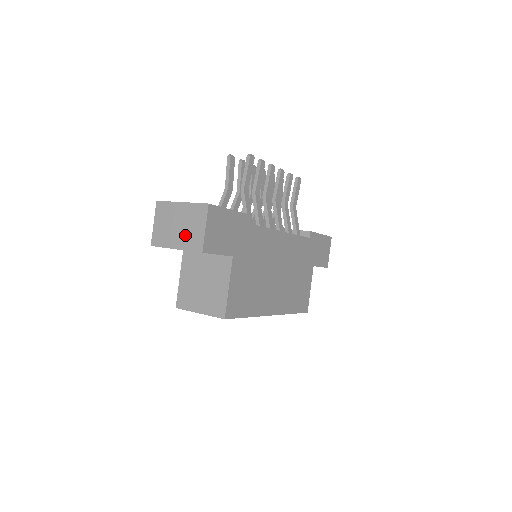
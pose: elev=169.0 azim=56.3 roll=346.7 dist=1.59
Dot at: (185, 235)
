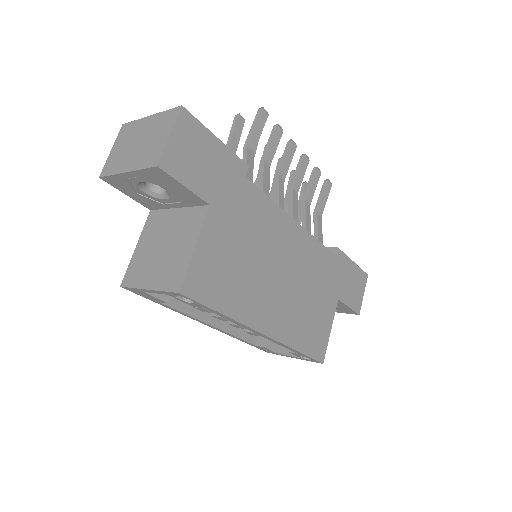
Dot at: (143, 151)
